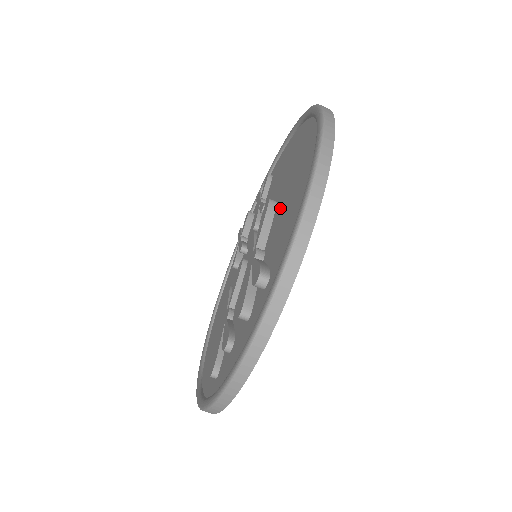
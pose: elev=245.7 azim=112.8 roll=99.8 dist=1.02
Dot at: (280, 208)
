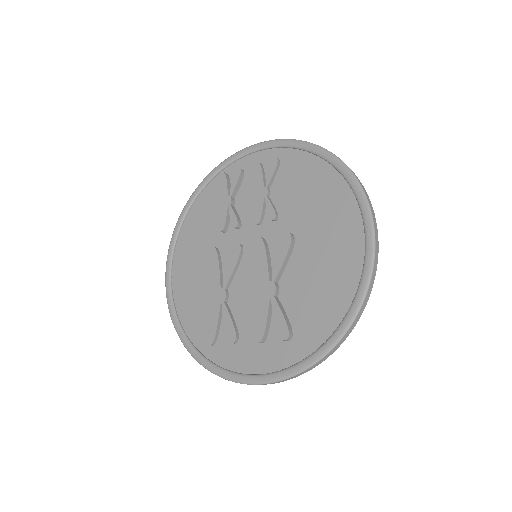
Dot at: (303, 262)
